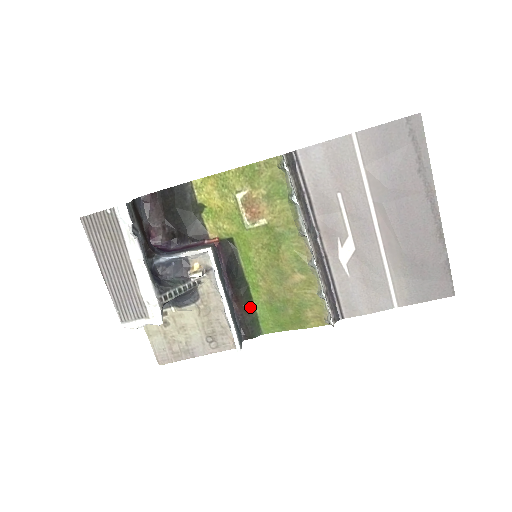
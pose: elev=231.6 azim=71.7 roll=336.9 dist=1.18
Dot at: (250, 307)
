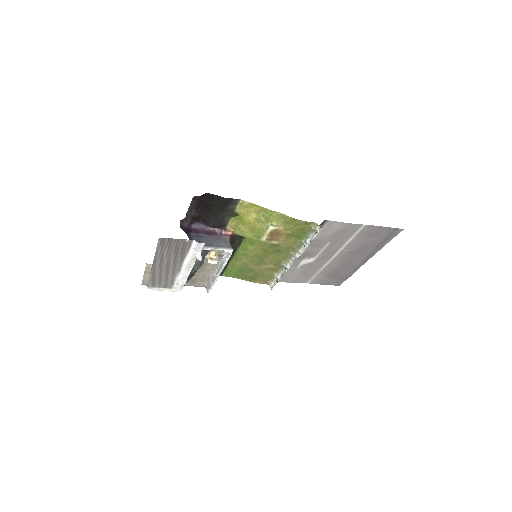
Dot at: (225, 266)
